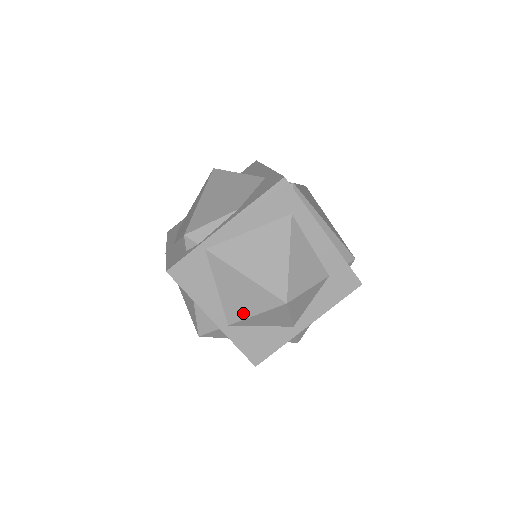
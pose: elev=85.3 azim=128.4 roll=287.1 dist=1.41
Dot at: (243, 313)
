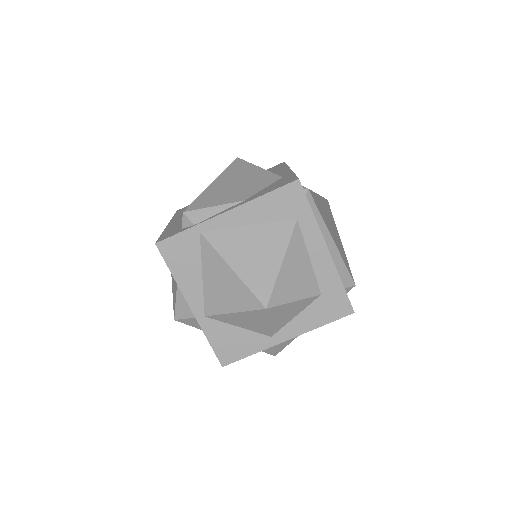
Dot at: (222, 307)
